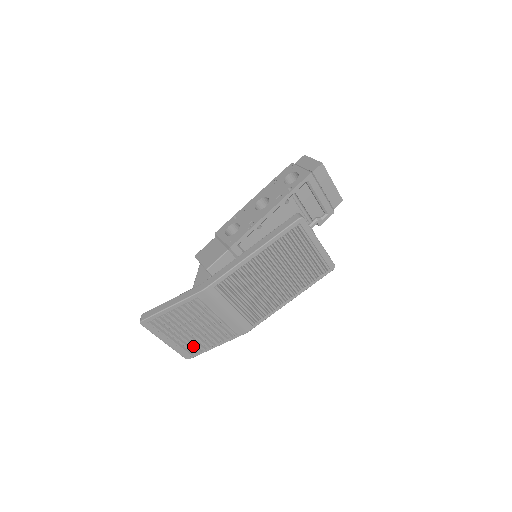
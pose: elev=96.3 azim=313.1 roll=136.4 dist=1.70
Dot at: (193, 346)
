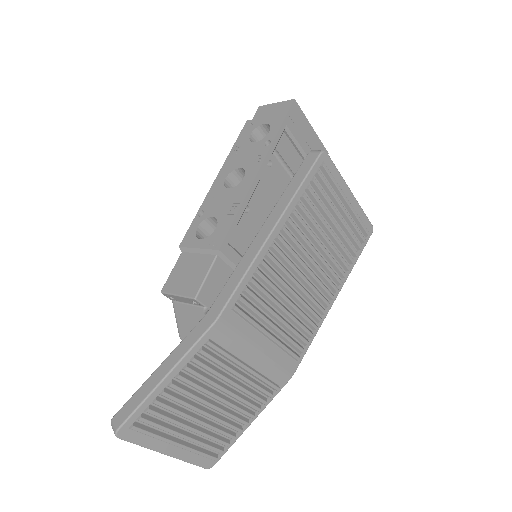
Dot at: (216, 439)
